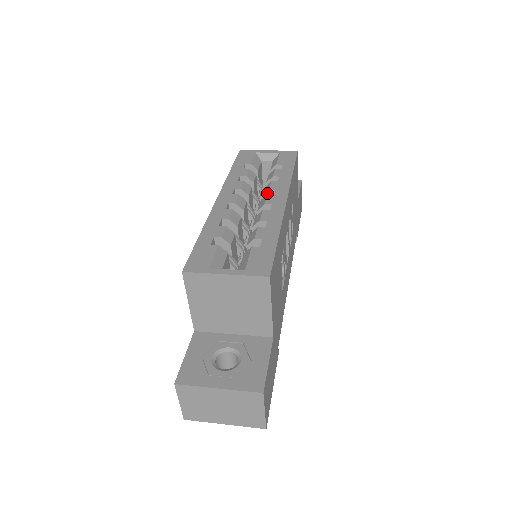
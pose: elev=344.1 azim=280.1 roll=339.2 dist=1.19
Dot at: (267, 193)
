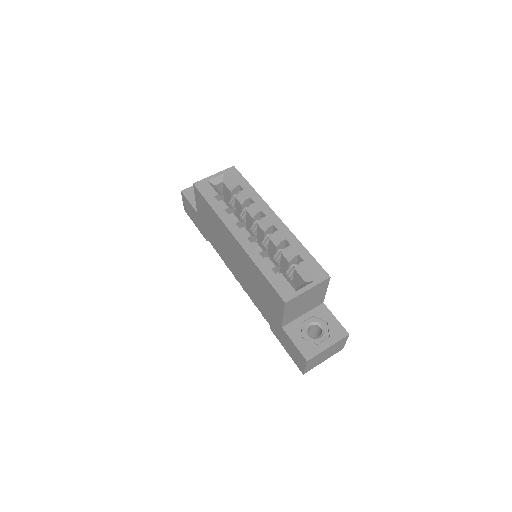
Dot at: (256, 215)
